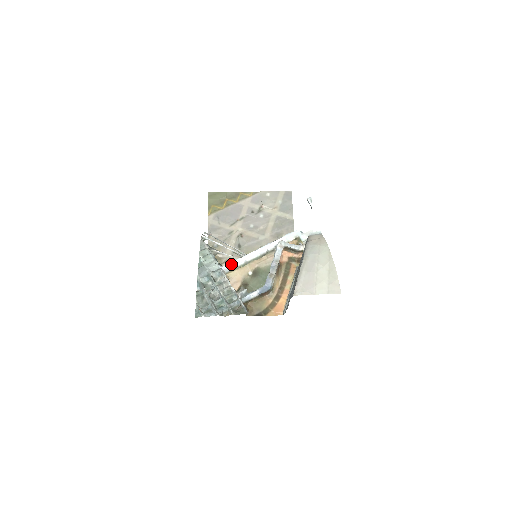
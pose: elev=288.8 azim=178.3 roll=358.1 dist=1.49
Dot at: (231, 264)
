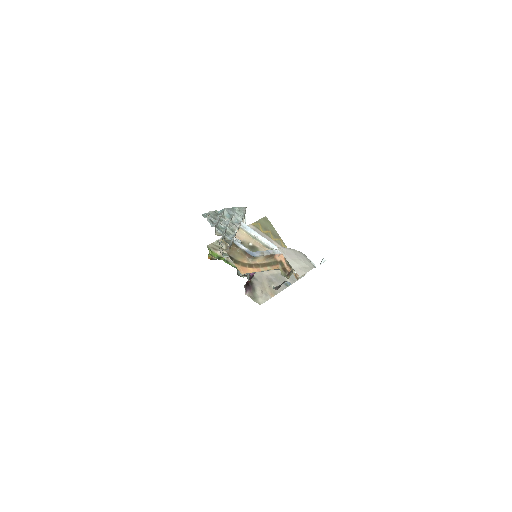
Dot at: (248, 227)
